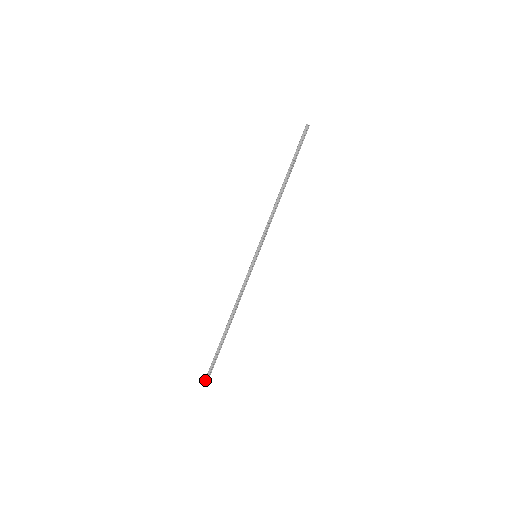
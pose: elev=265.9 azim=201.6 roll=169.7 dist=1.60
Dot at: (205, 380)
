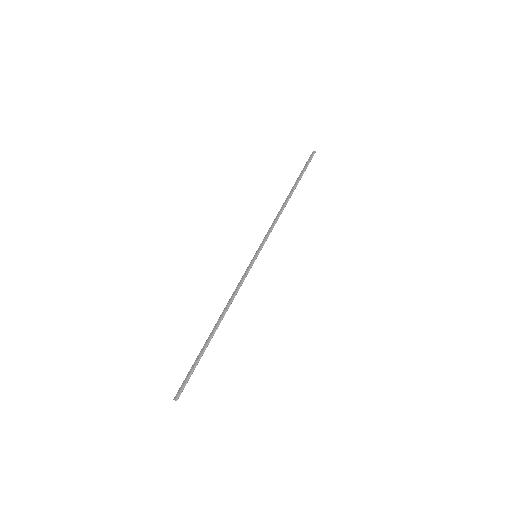
Dot at: (174, 397)
